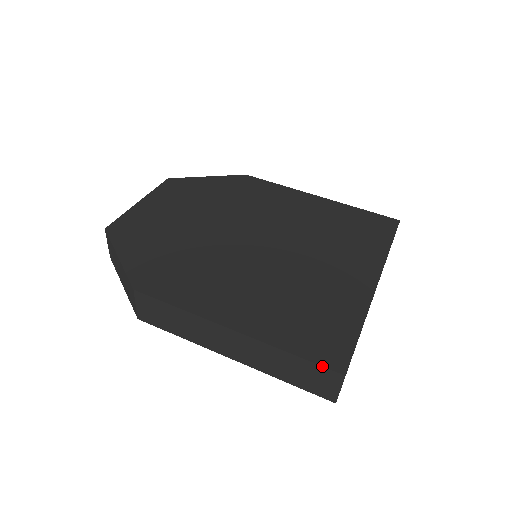
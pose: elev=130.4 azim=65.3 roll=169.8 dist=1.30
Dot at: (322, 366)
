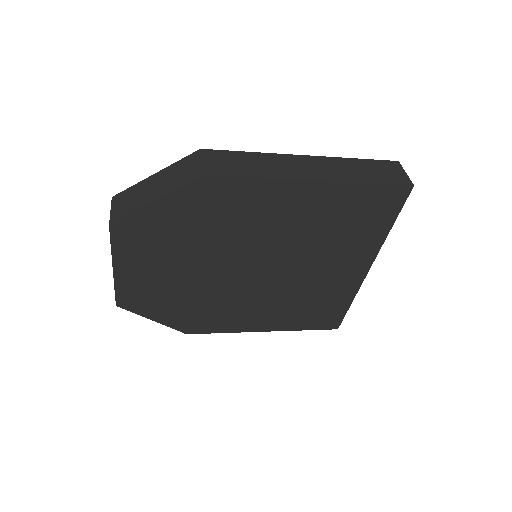
Dot at: (381, 160)
